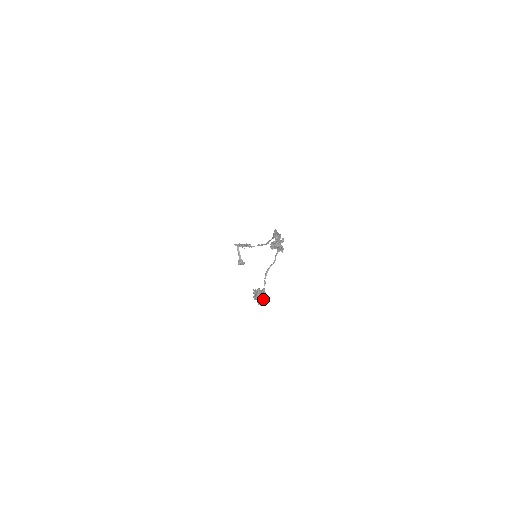
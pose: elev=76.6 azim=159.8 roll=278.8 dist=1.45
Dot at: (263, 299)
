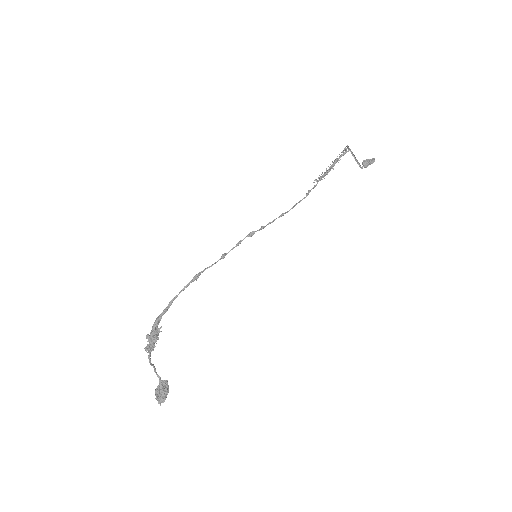
Dot at: (158, 399)
